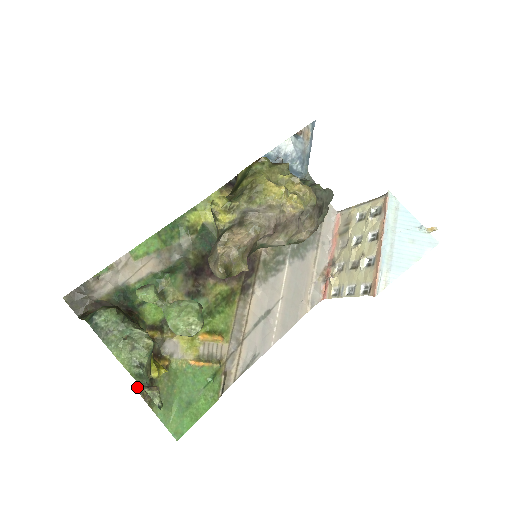
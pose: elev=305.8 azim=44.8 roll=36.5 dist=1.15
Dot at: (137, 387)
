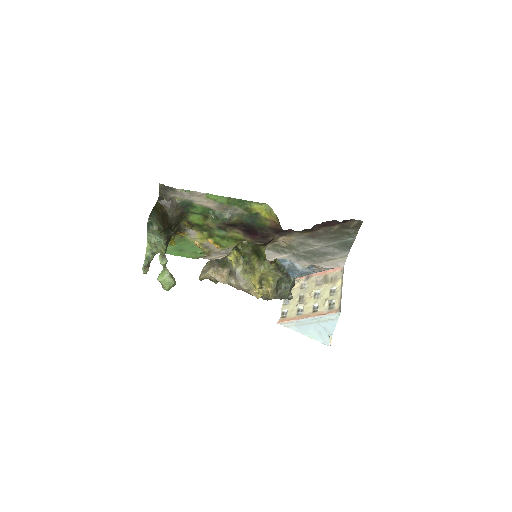
Dot at: occluded
